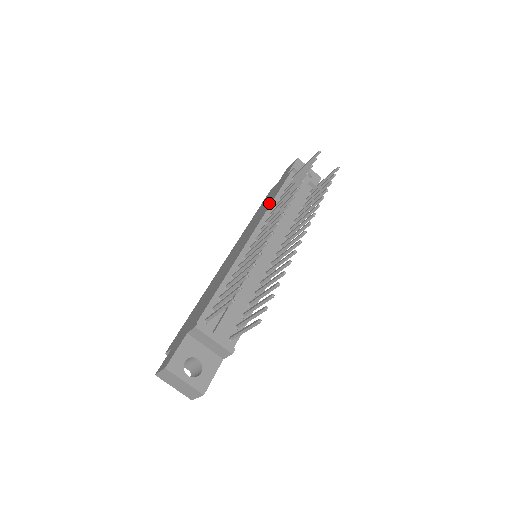
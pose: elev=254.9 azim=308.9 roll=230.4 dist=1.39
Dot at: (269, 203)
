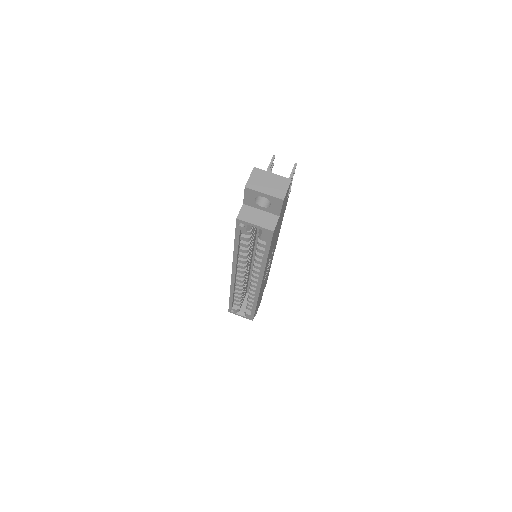
Dot at: occluded
